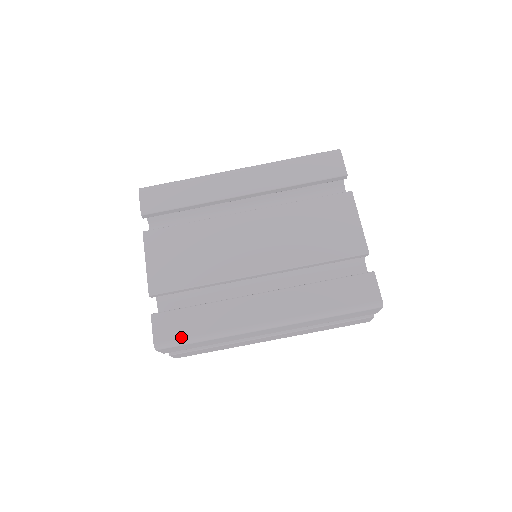
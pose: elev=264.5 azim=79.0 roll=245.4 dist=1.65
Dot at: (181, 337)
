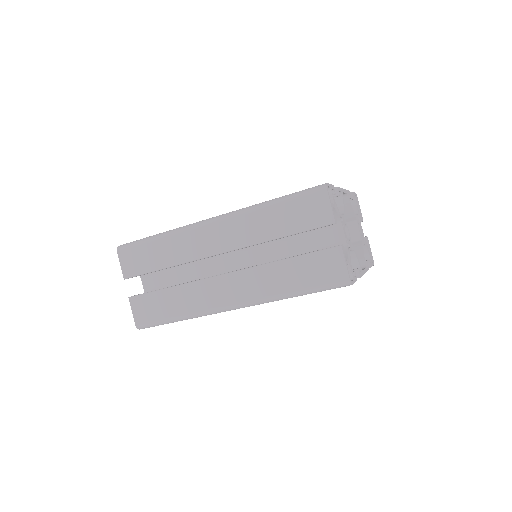
Dot at: occluded
